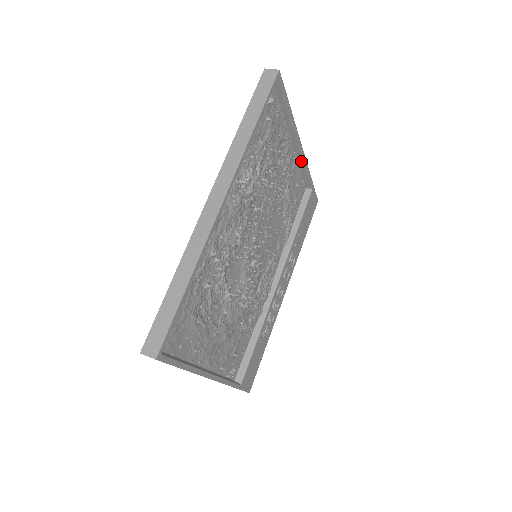
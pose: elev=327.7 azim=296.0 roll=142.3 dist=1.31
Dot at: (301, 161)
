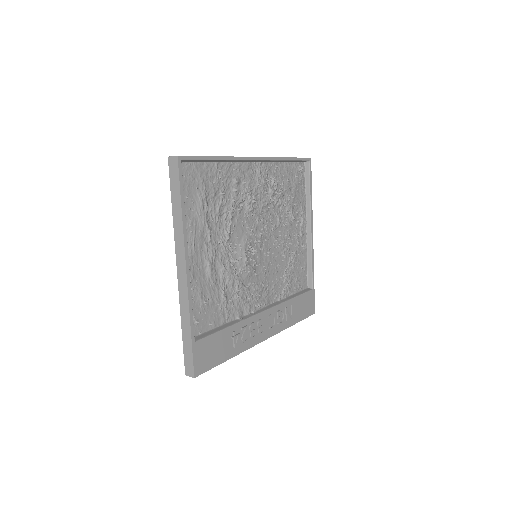
Dot at: (310, 249)
